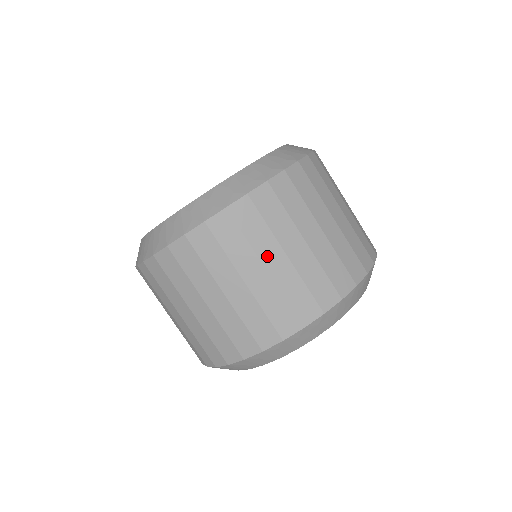
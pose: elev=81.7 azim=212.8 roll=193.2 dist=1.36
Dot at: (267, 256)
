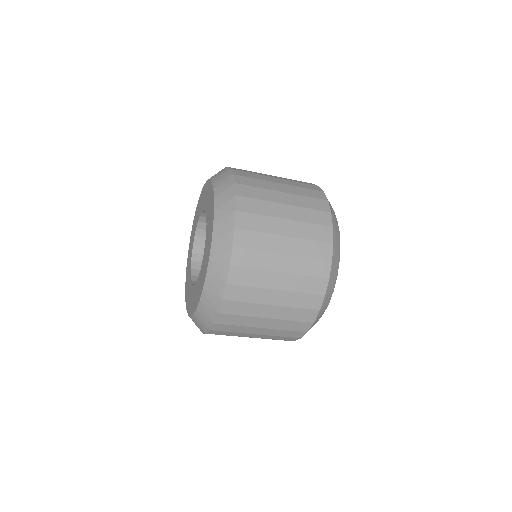
Dot at: occluded
